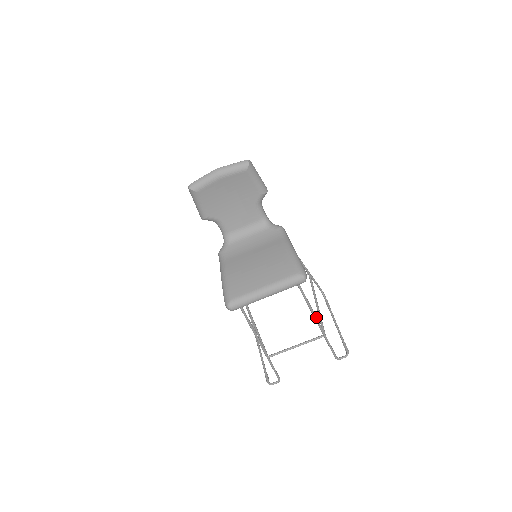
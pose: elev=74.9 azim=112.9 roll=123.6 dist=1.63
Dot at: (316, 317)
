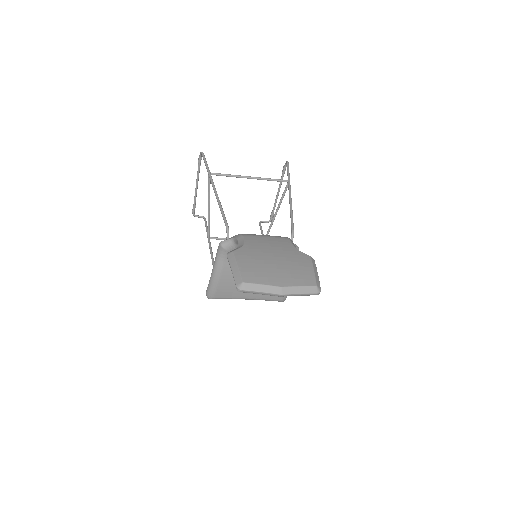
Dot at: occluded
